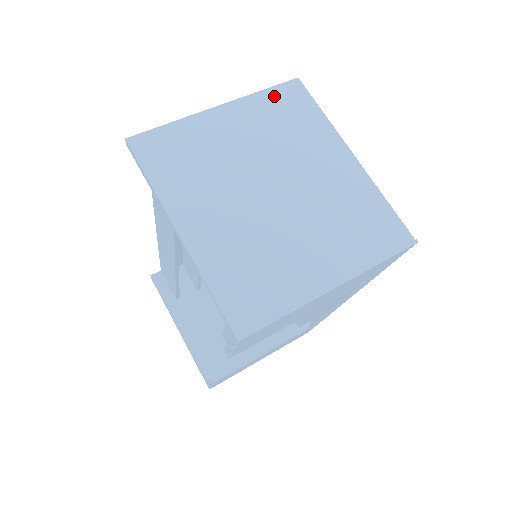
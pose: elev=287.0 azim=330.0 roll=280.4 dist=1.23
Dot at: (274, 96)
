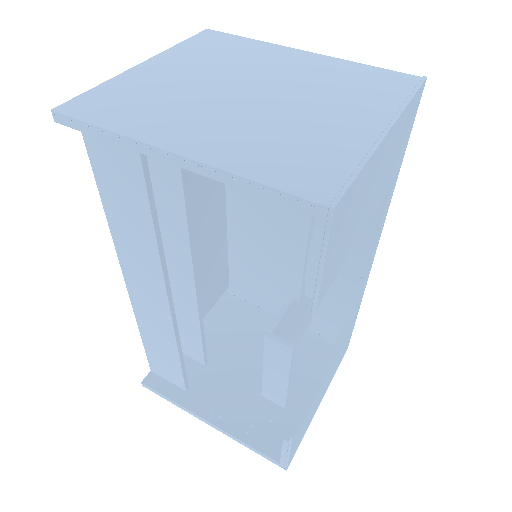
Dot at: (194, 43)
